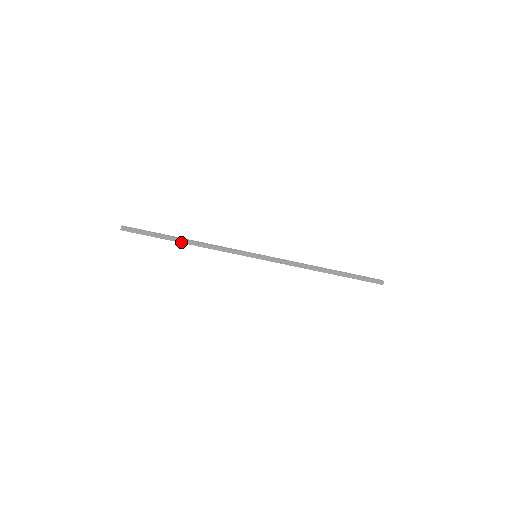
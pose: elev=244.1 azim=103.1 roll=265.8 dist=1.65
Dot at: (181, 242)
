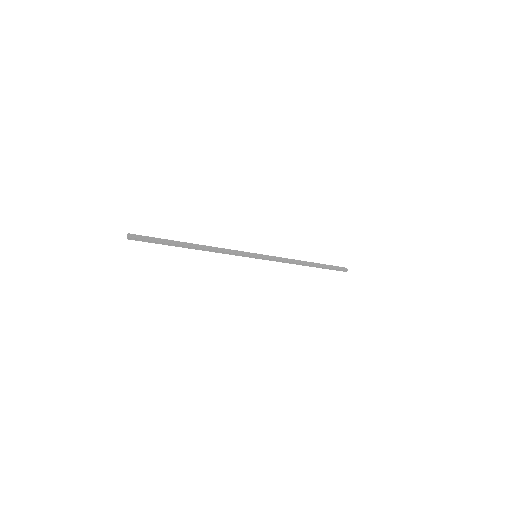
Dot at: (190, 248)
